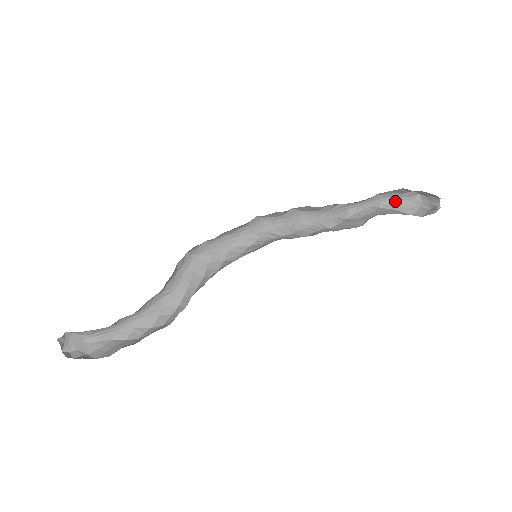
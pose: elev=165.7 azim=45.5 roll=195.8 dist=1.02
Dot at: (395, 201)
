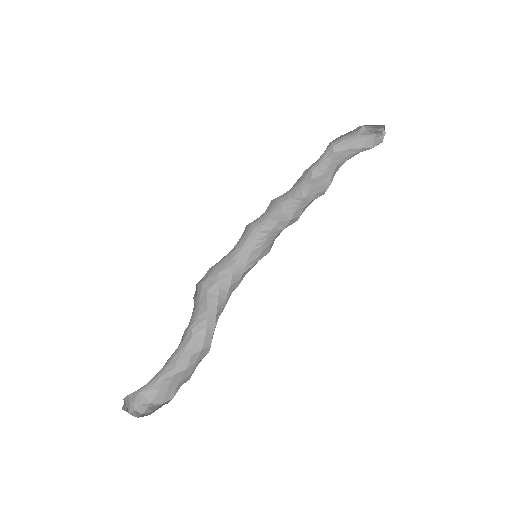
Dot at: (345, 140)
